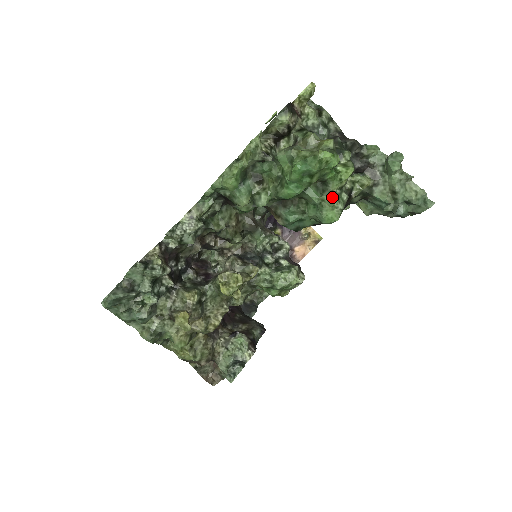
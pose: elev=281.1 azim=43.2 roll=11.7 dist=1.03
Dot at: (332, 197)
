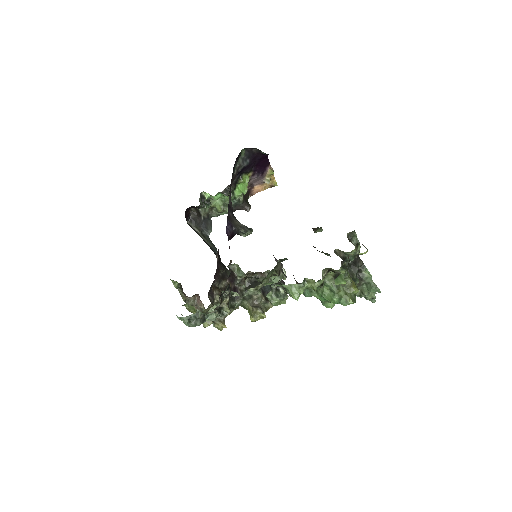
Dot at: occluded
